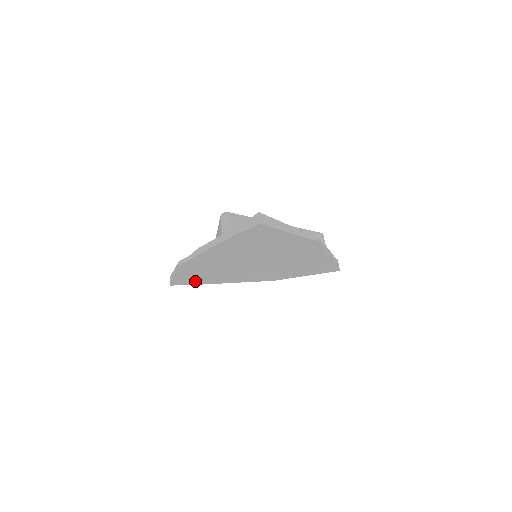
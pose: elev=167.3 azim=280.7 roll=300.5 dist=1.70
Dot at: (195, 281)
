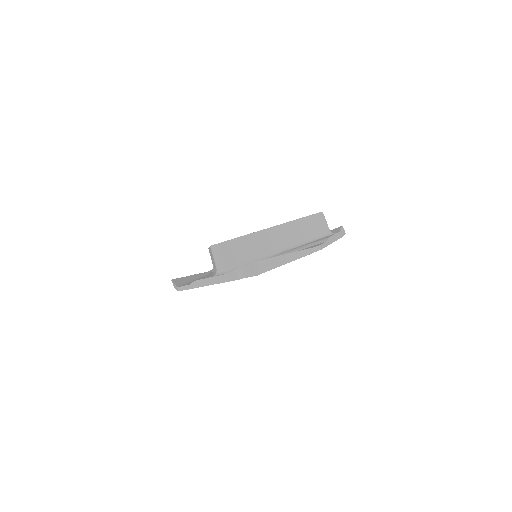
Dot at: occluded
